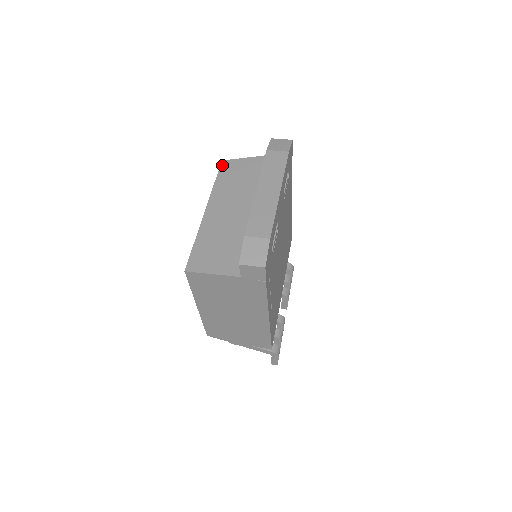
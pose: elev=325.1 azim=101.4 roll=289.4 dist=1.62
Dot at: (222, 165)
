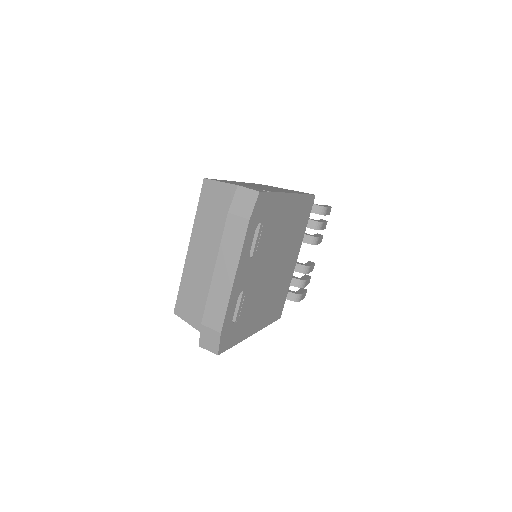
Dot at: (203, 186)
